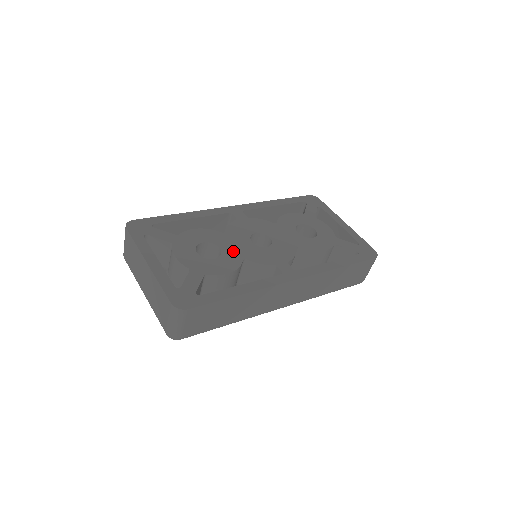
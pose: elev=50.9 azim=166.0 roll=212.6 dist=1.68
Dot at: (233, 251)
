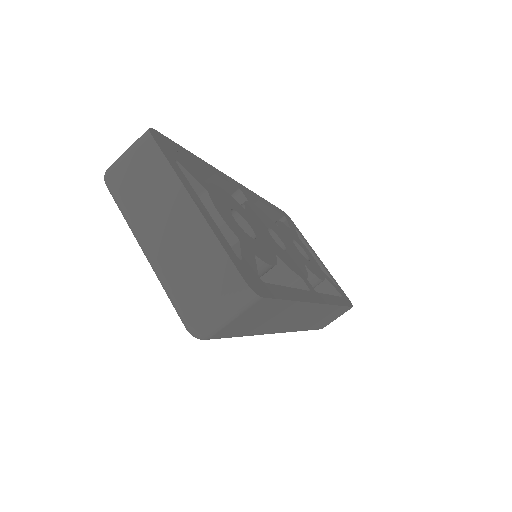
Dot at: (263, 238)
